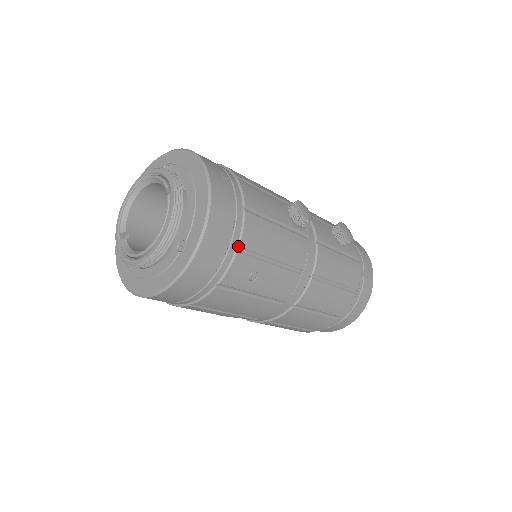
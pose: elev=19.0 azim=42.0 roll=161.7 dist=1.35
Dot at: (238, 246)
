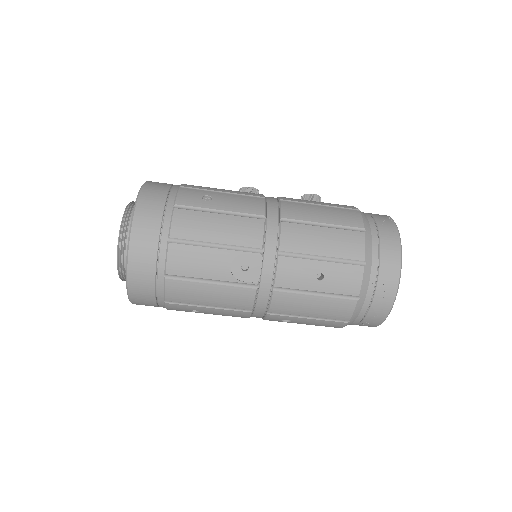
Dot at: (179, 187)
